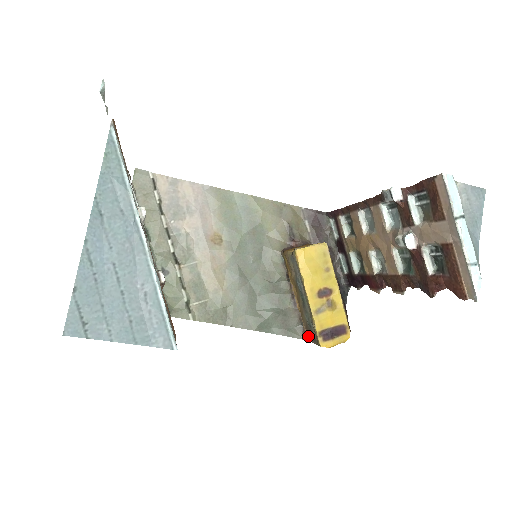
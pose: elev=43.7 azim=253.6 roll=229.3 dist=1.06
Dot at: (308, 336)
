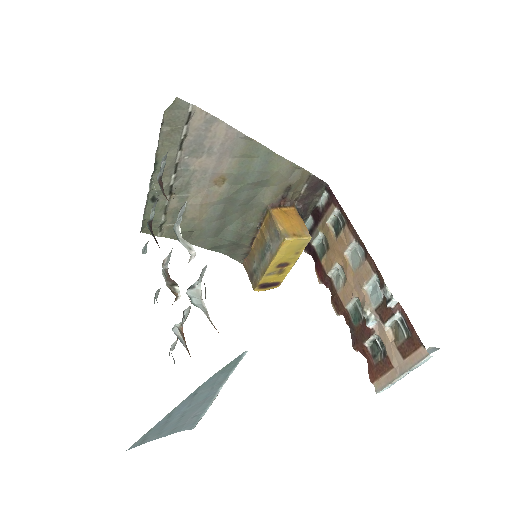
Dot at: (246, 265)
